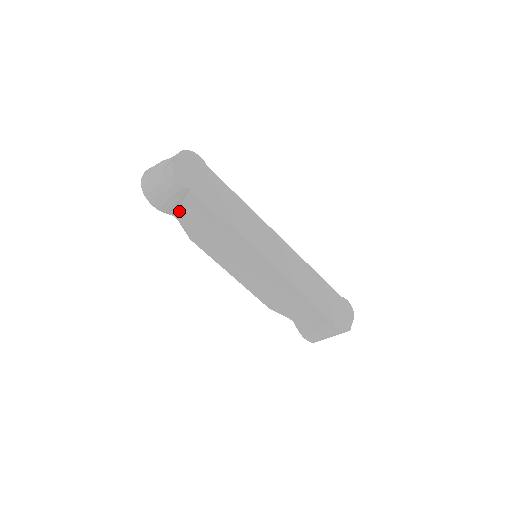
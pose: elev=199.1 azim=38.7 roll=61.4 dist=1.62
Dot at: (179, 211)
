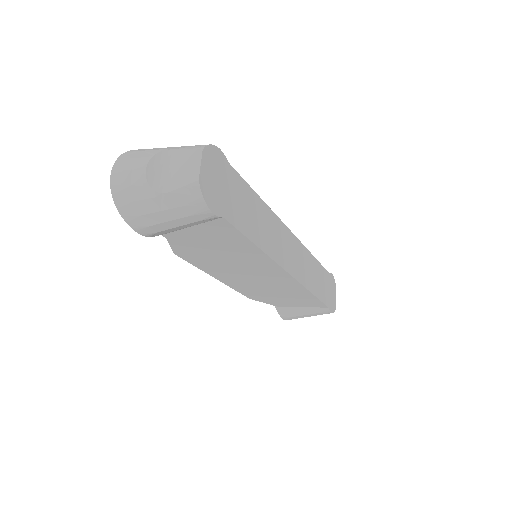
Dot at: (177, 232)
